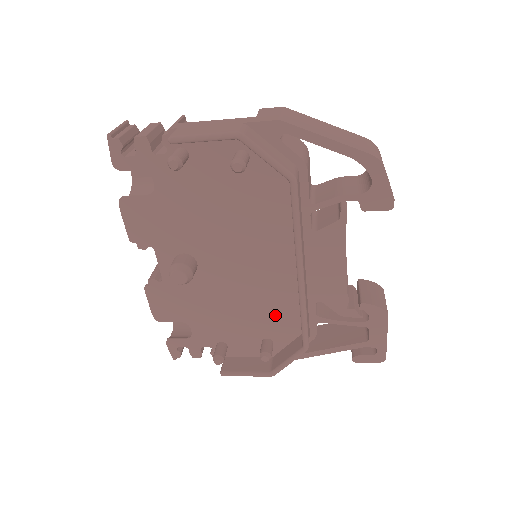
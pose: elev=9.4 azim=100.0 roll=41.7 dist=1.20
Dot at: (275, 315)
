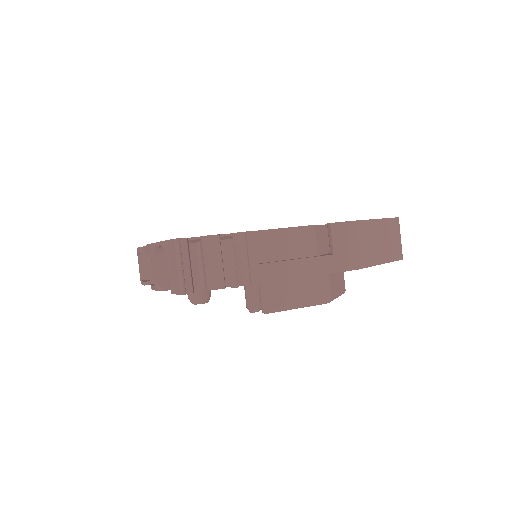
Dot at: occluded
